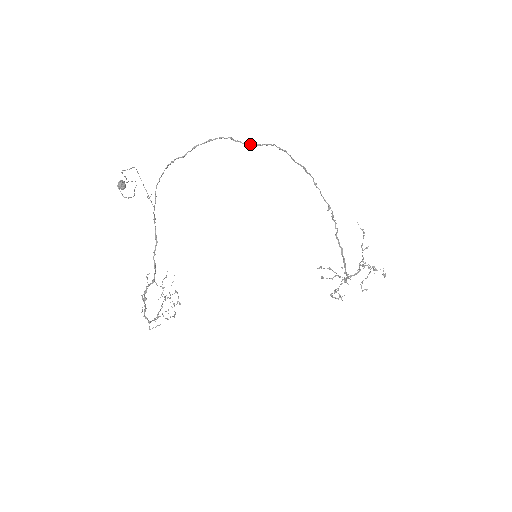
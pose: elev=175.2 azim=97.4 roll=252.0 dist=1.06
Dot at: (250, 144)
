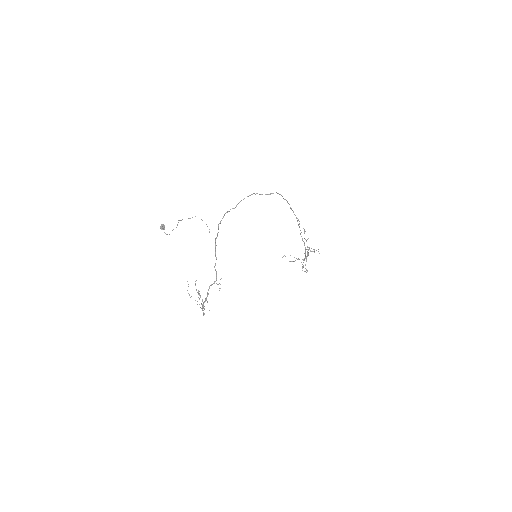
Dot at: occluded
